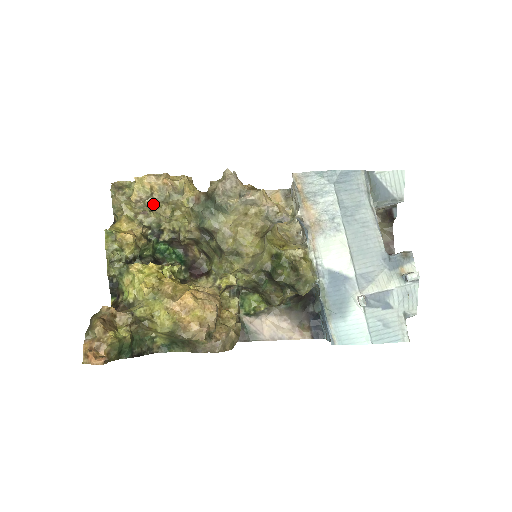
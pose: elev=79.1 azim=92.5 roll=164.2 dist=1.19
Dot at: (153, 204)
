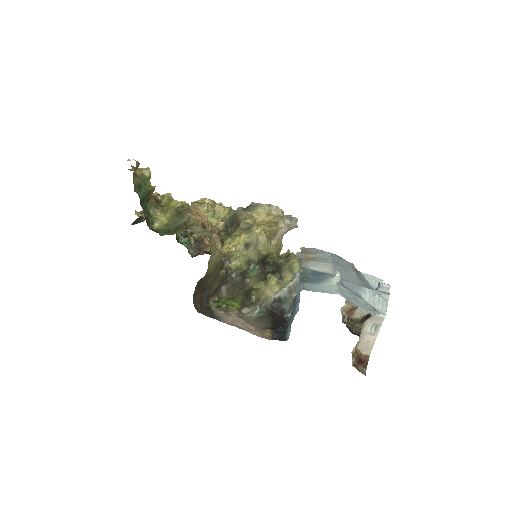
Dot at: occluded
